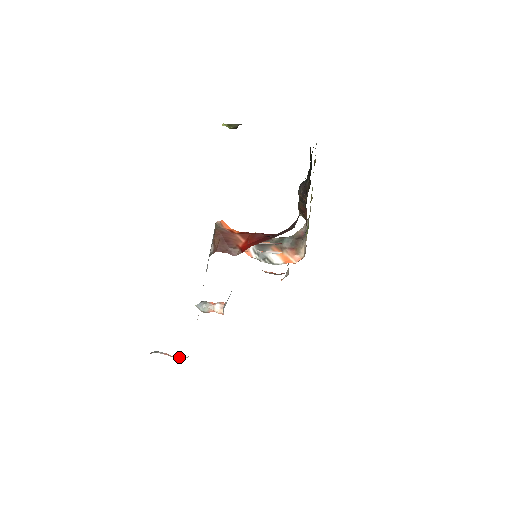
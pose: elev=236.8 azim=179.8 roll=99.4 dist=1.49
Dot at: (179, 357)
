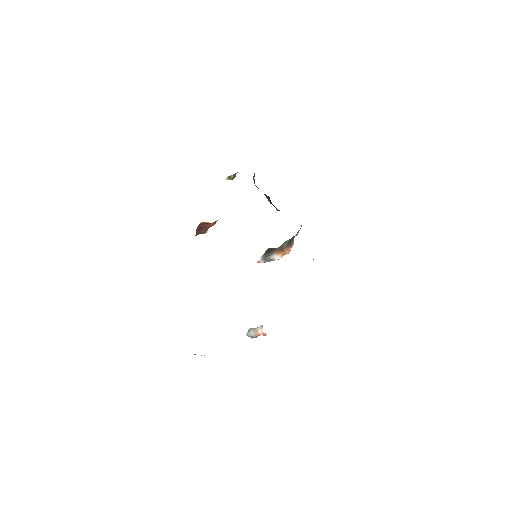
Dot at: occluded
